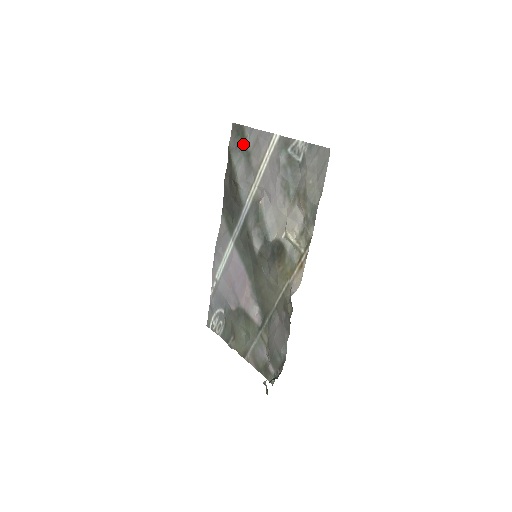
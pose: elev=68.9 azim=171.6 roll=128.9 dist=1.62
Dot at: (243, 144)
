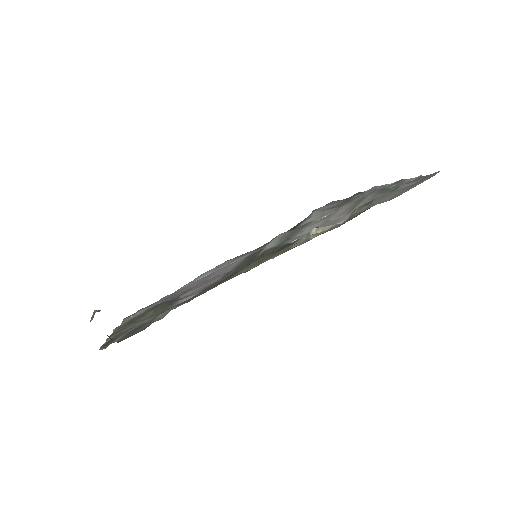
Dot at: (352, 197)
